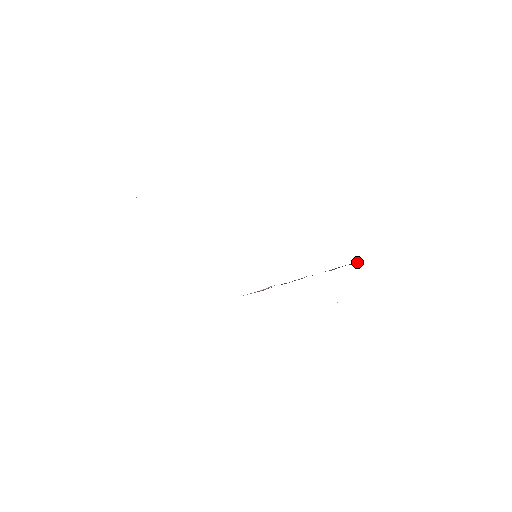
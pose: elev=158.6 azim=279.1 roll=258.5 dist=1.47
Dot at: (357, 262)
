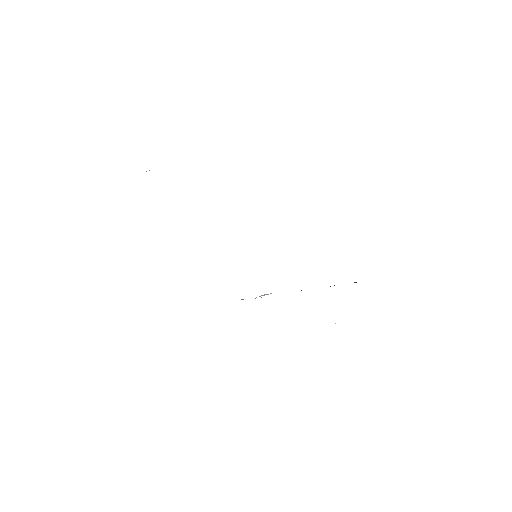
Dot at: occluded
